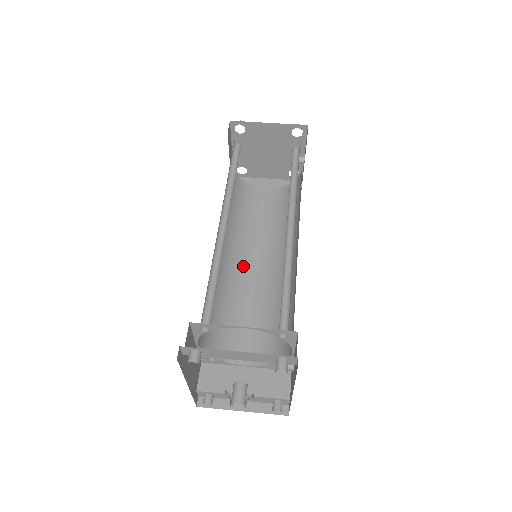
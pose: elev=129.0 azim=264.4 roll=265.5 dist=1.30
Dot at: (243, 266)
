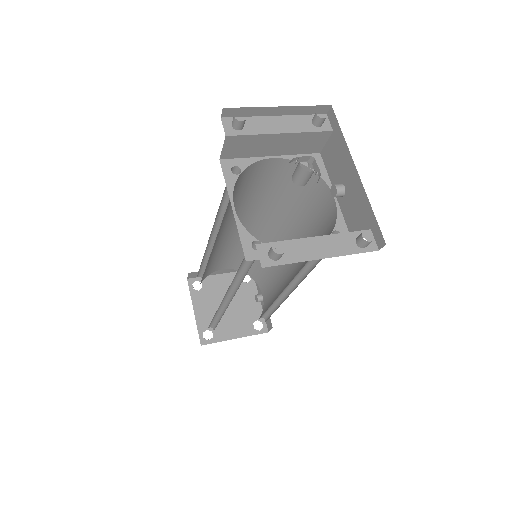
Dot at: occluded
